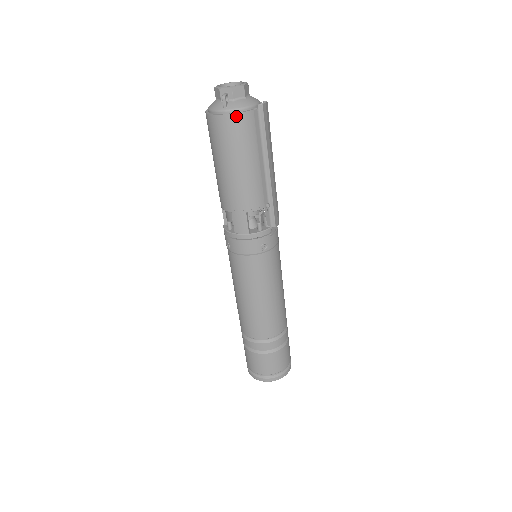
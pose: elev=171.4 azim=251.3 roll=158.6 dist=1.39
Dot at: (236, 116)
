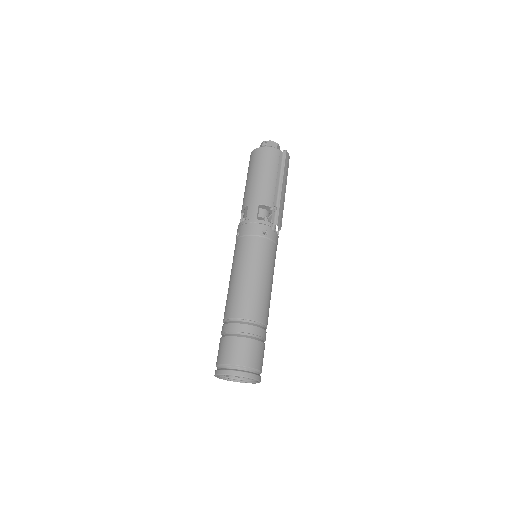
Dot at: (269, 148)
